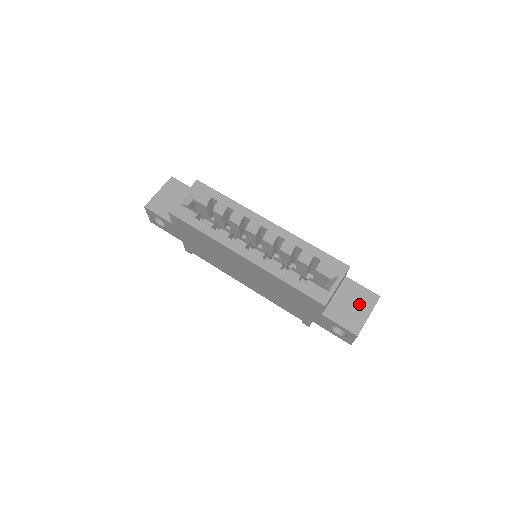
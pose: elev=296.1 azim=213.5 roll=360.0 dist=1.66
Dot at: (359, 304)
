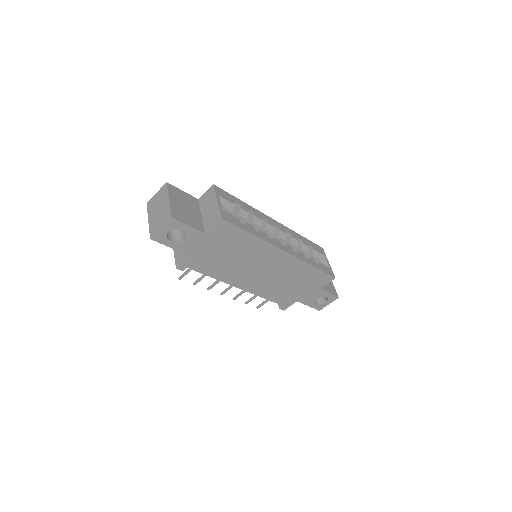
Dot at: occluded
